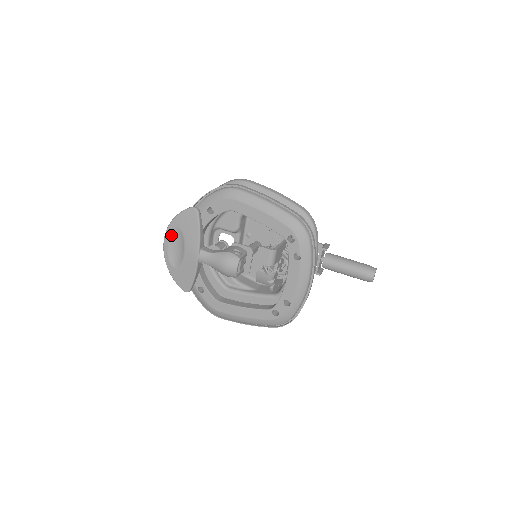
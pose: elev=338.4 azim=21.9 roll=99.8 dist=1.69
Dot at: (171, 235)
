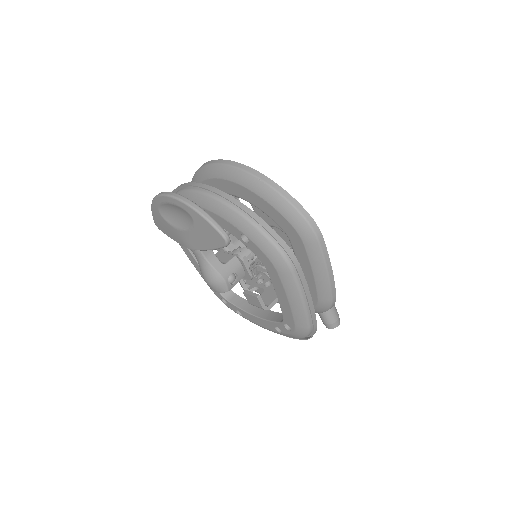
Dot at: (179, 207)
